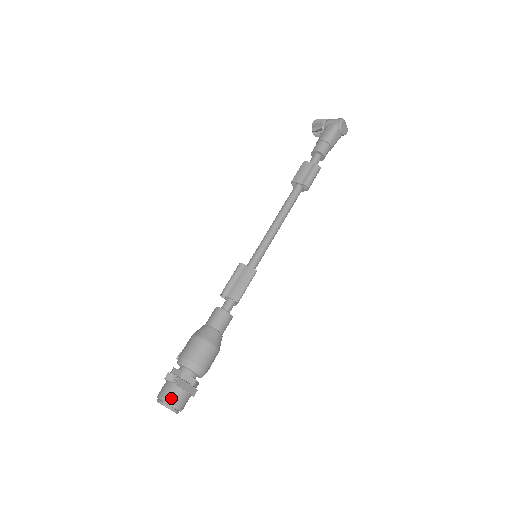
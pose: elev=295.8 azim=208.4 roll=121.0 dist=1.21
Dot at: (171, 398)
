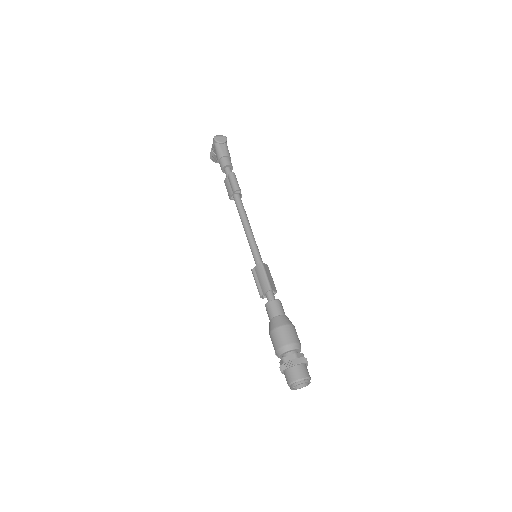
Dot at: (291, 378)
